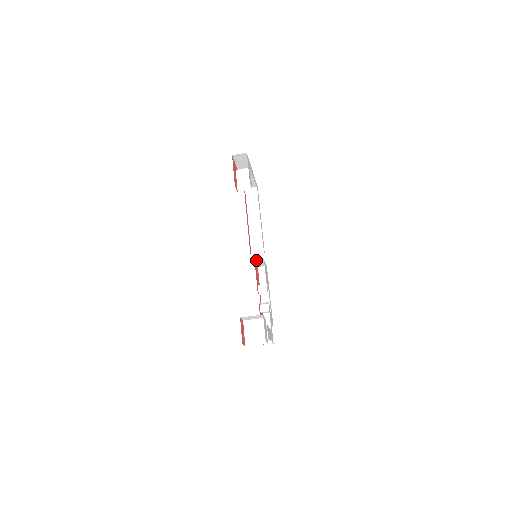
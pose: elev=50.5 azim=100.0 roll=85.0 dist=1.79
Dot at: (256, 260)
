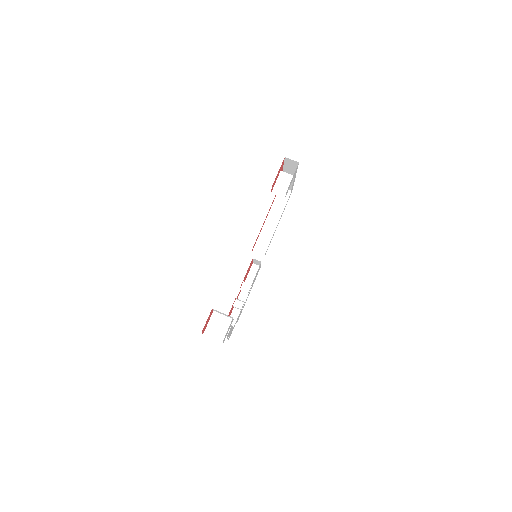
Dot at: occluded
